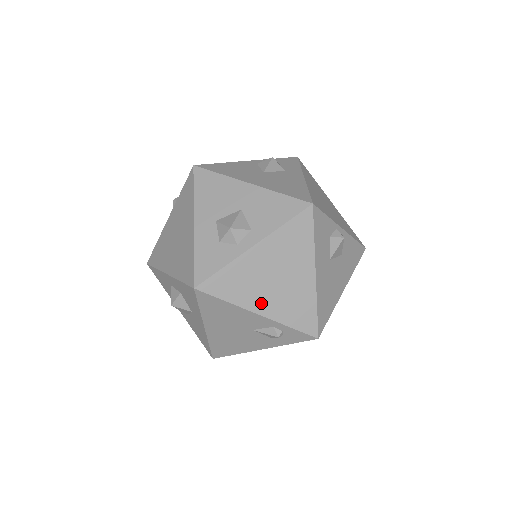
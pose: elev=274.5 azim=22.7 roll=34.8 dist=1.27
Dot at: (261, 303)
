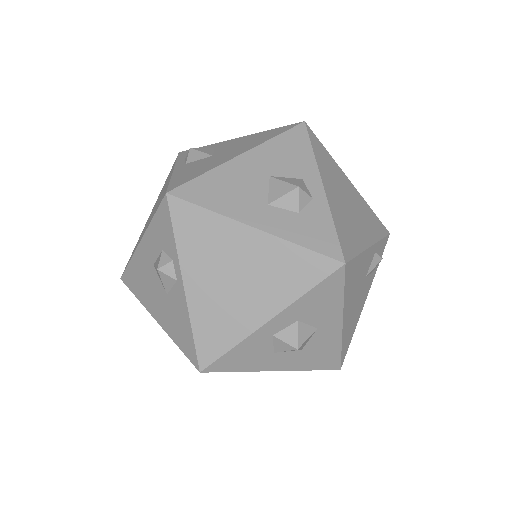
Dot at: (364, 235)
